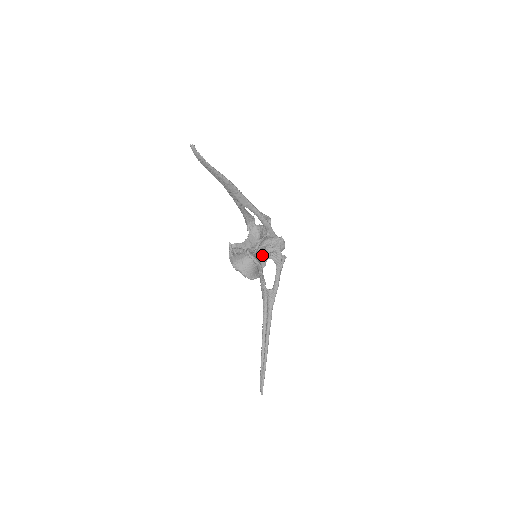
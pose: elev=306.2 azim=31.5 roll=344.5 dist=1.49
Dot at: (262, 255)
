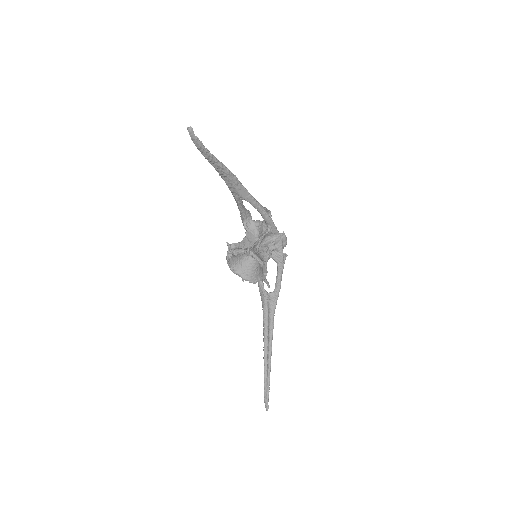
Dot at: (264, 254)
